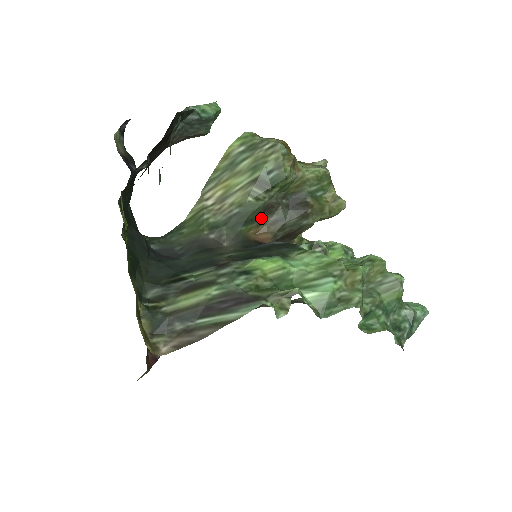
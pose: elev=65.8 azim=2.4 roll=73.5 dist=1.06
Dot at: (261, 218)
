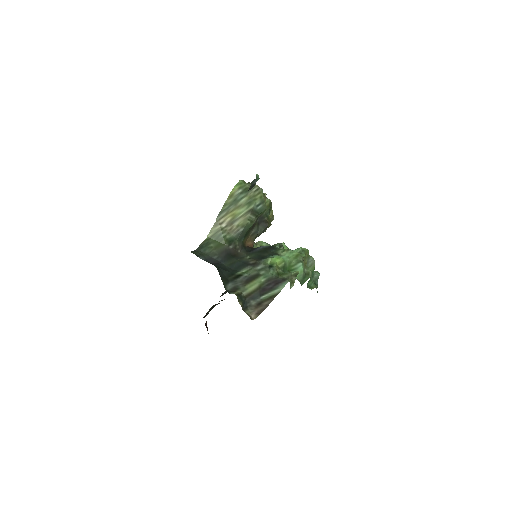
Dot at: (249, 232)
